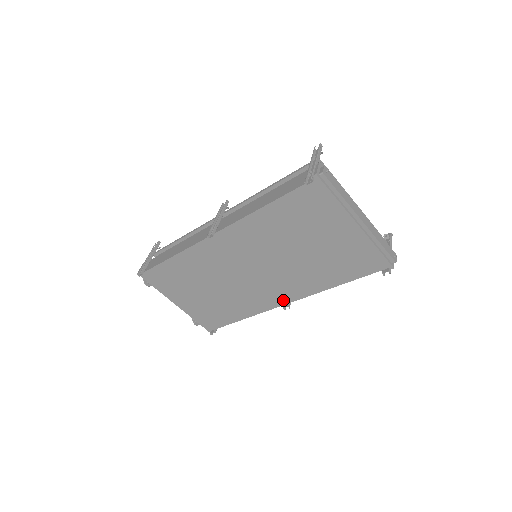
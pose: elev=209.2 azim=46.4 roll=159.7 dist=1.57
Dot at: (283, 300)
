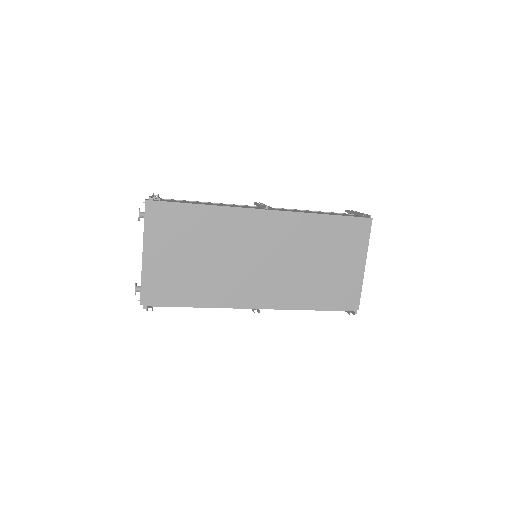
Dot at: (258, 303)
